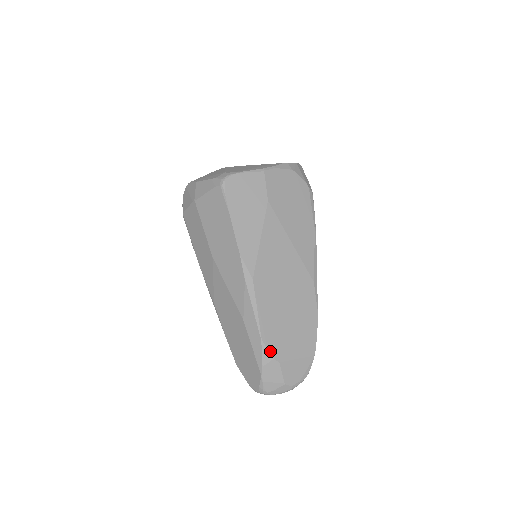
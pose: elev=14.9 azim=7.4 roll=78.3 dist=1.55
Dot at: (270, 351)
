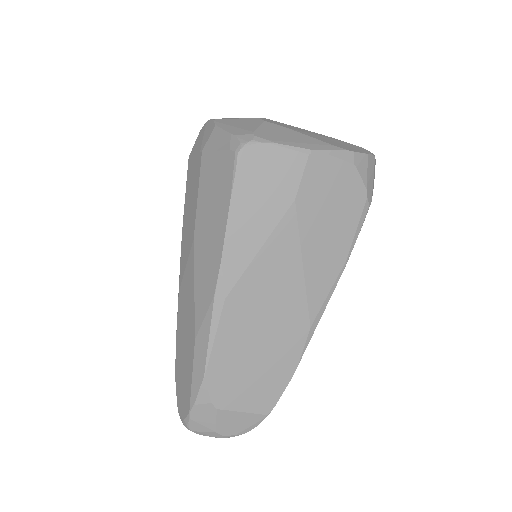
Dot at: (210, 393)
